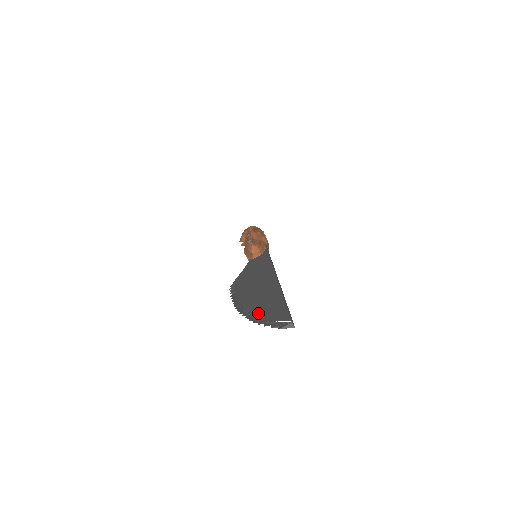
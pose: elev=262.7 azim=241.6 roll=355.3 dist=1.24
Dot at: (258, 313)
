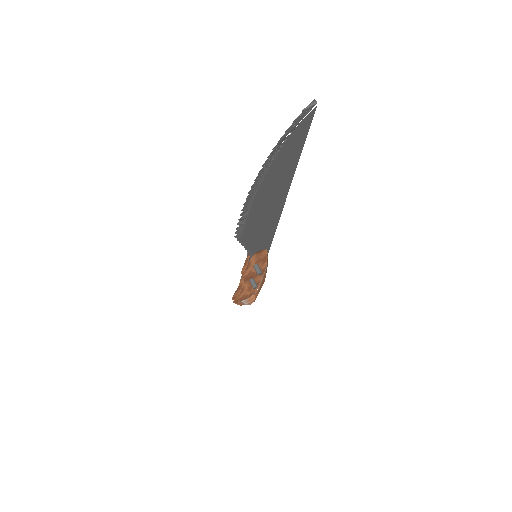
Dot at: (277, 150)
